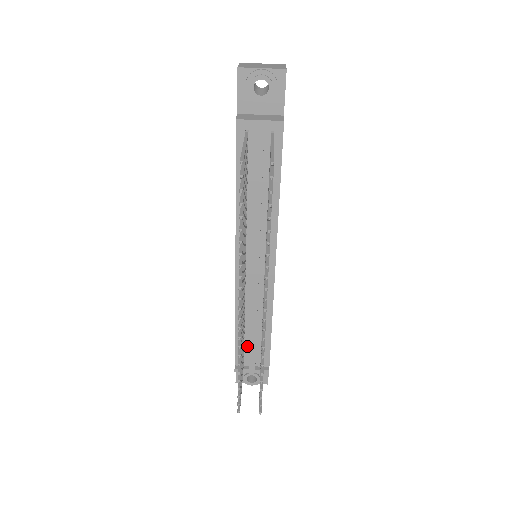
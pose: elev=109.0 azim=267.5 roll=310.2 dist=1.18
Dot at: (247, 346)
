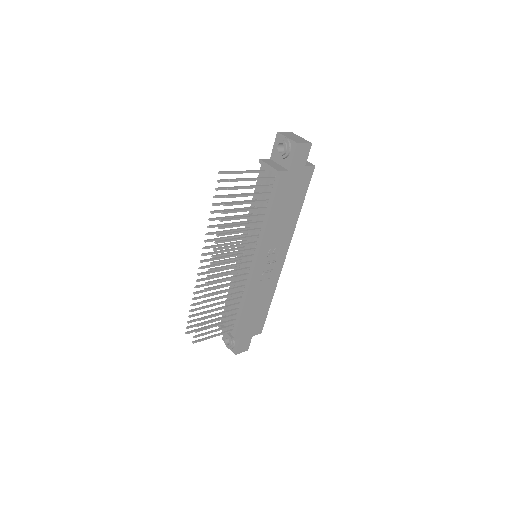
Dot at: occluded
